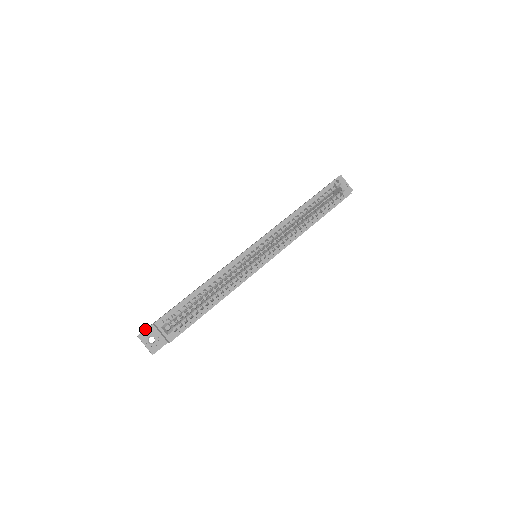
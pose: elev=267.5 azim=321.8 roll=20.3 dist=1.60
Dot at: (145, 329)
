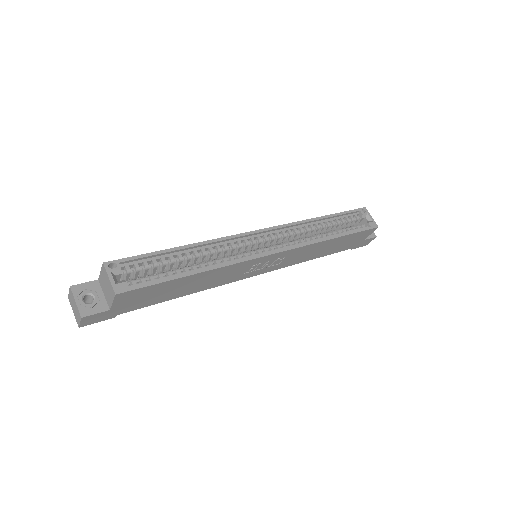
Dot at: (85, 282)
